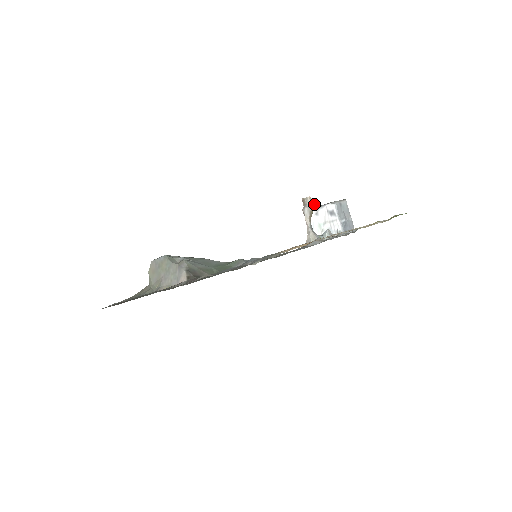
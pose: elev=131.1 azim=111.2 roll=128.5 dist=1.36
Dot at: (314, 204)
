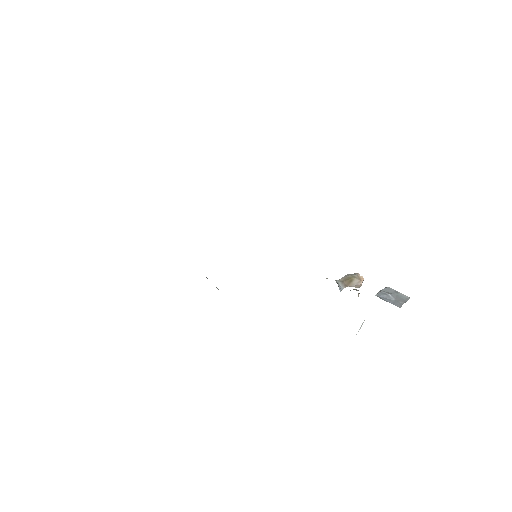
Dot at: (360, 279)
